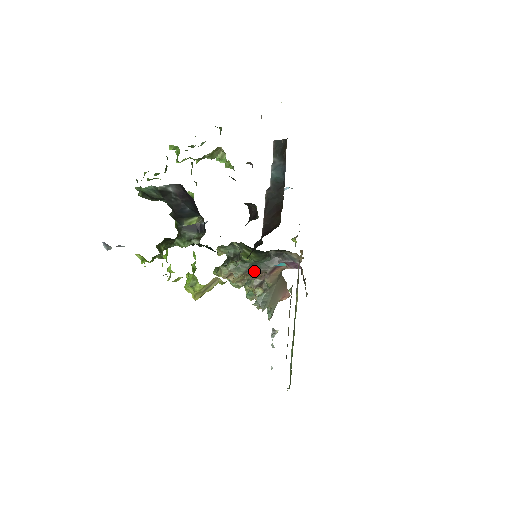
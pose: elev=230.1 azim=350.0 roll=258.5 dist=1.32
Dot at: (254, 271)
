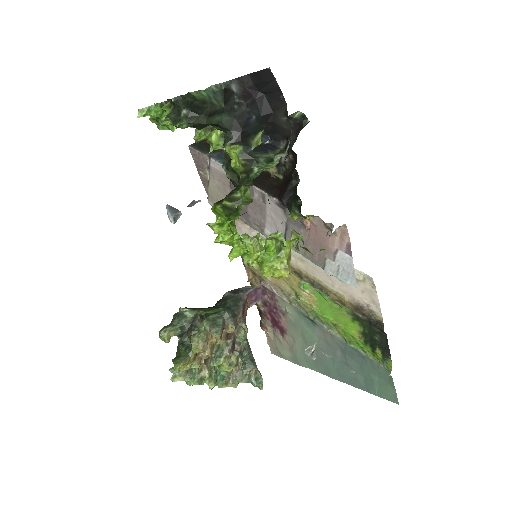
Dot at: (232, 316)
